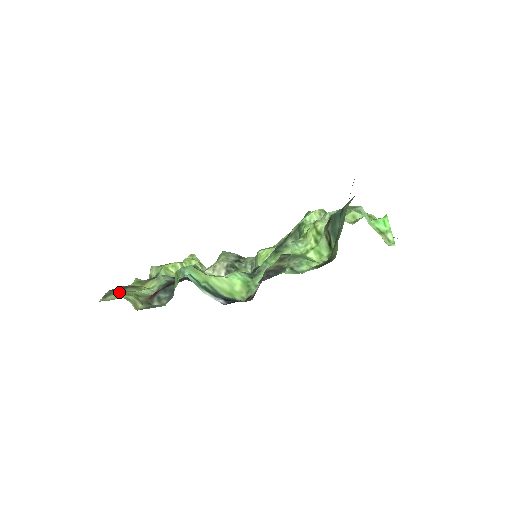
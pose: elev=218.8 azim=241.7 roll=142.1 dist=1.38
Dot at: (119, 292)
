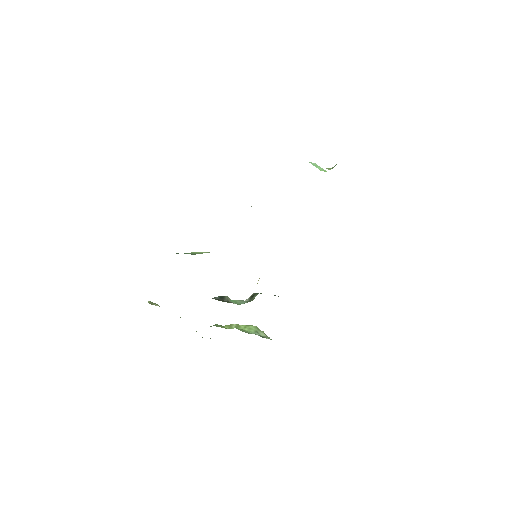
Dot at: occluded
